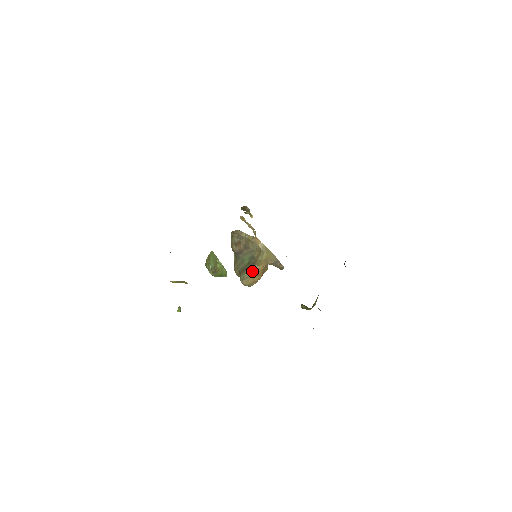
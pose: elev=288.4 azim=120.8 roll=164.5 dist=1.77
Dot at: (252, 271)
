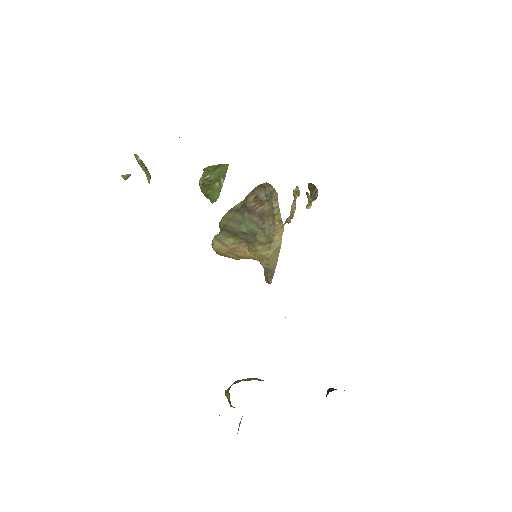
Dot at: (237, 245)
